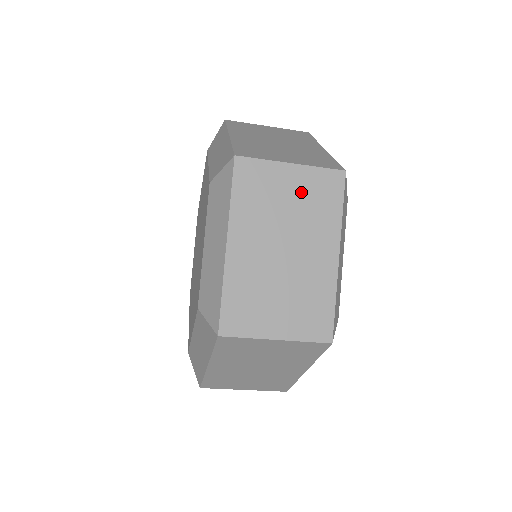
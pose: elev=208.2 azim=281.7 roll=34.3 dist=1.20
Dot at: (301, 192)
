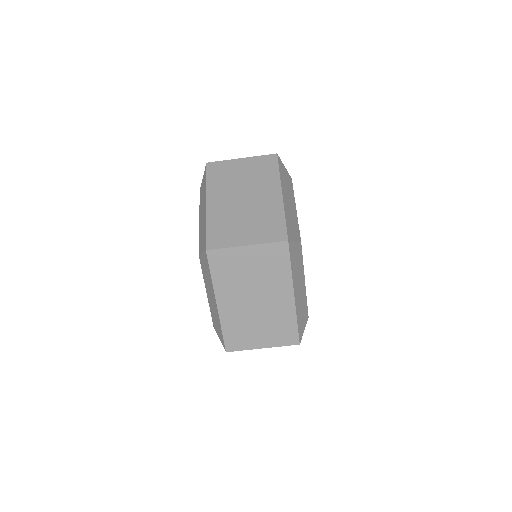
Dot at: occluded
